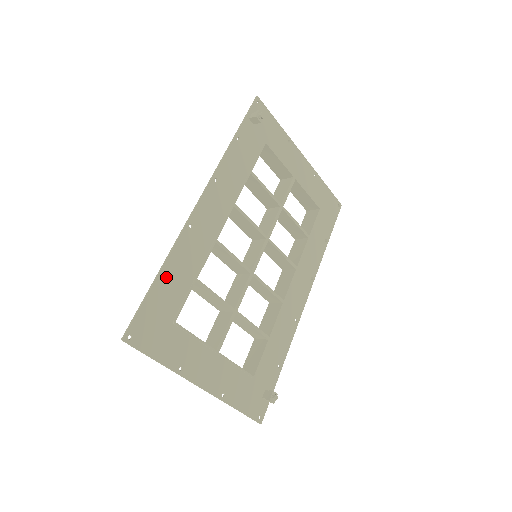
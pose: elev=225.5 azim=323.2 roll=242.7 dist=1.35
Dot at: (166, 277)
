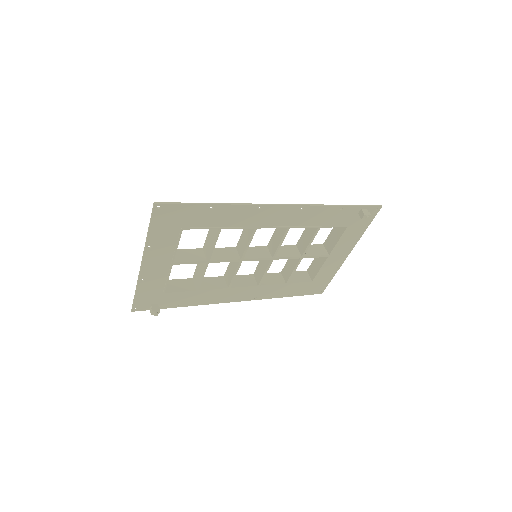
Dot at: (213, 210)
